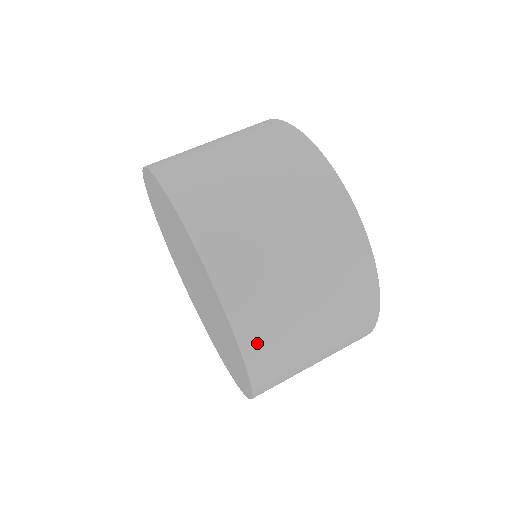
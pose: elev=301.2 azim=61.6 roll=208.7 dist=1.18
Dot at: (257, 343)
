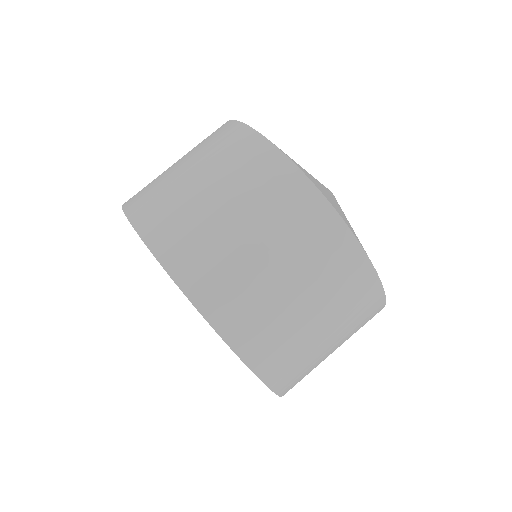
Dot at: (233, 322)
